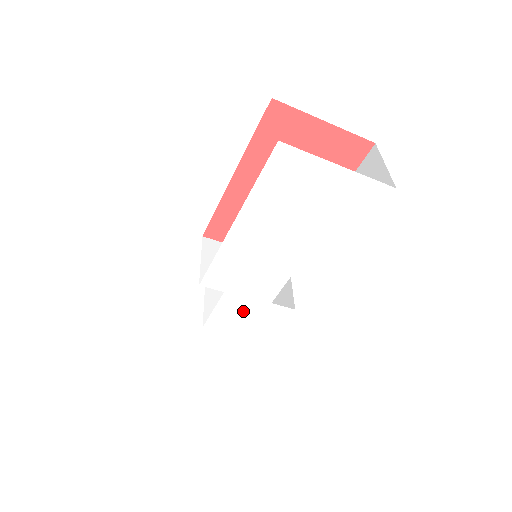
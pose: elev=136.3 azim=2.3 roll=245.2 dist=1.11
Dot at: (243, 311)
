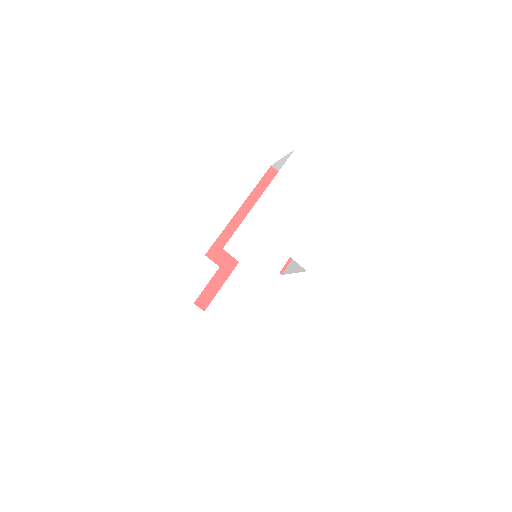
Dot at: (248, 290)
